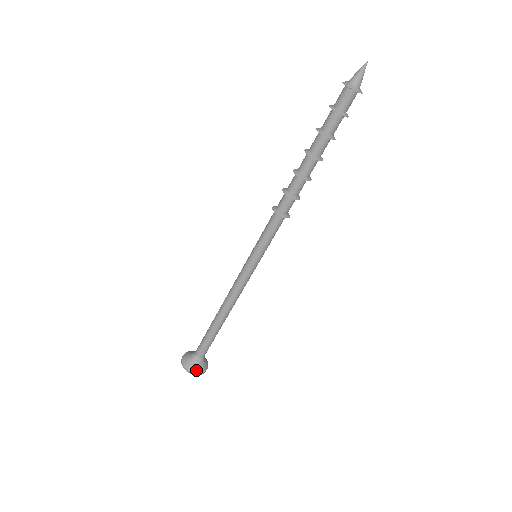
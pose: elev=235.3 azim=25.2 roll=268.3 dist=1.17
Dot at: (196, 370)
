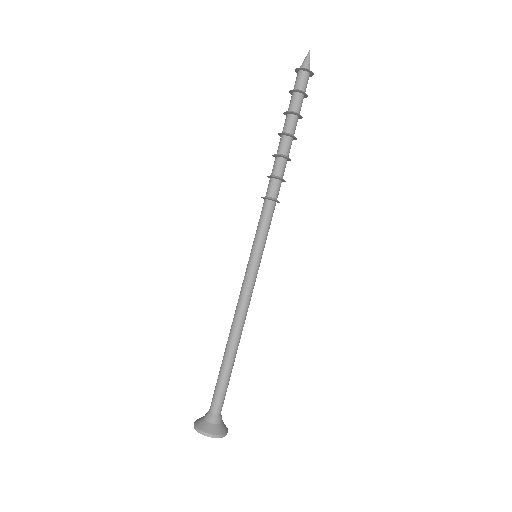
Dot at: (223, 430)
